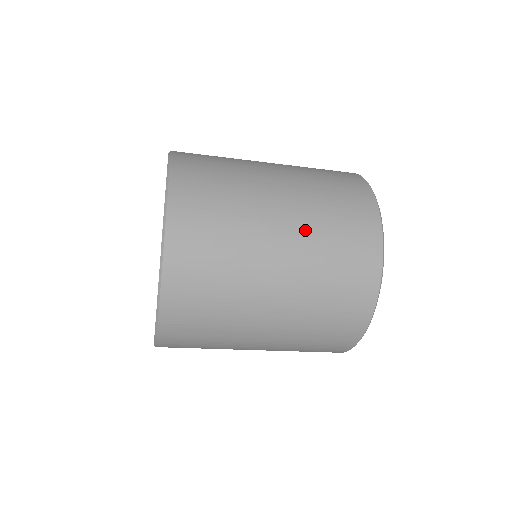
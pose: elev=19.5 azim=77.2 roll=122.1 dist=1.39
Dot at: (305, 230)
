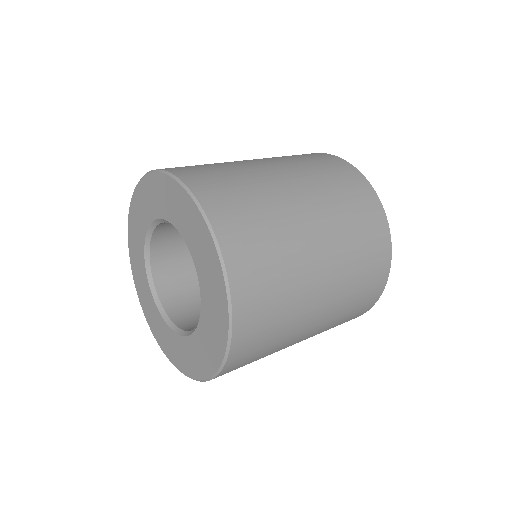
Dot at: (338, 244)
